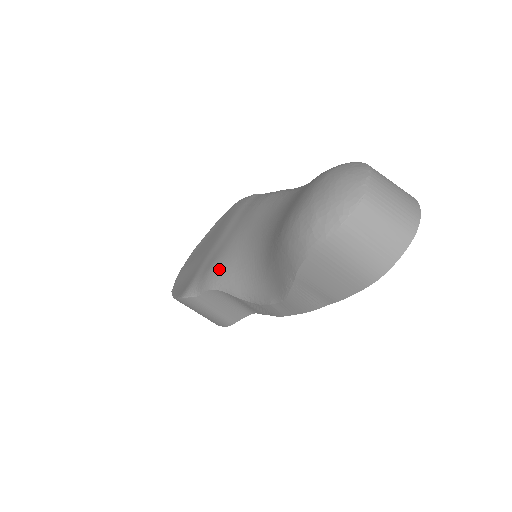
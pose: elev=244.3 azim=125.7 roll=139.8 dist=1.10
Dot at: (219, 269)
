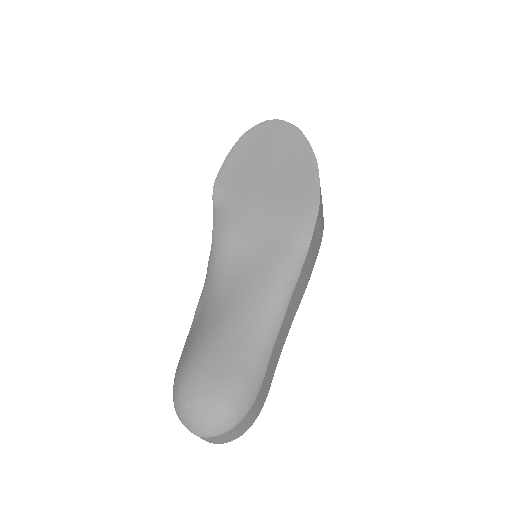
Dot at: (224, 241)
